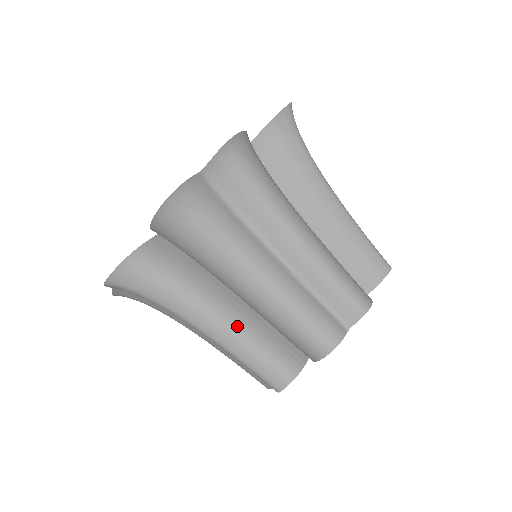
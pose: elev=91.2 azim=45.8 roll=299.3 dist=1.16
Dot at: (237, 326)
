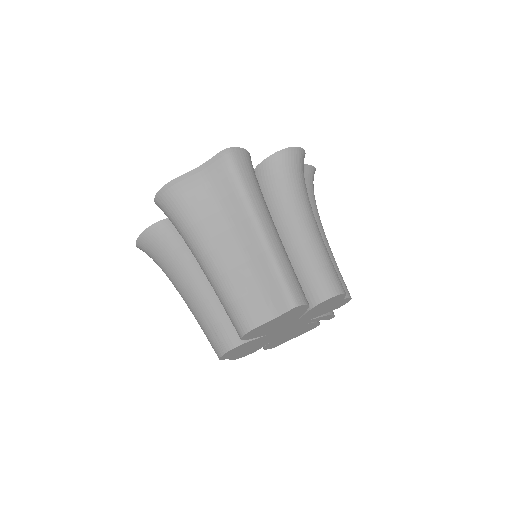
Dot at: (283, 246)
